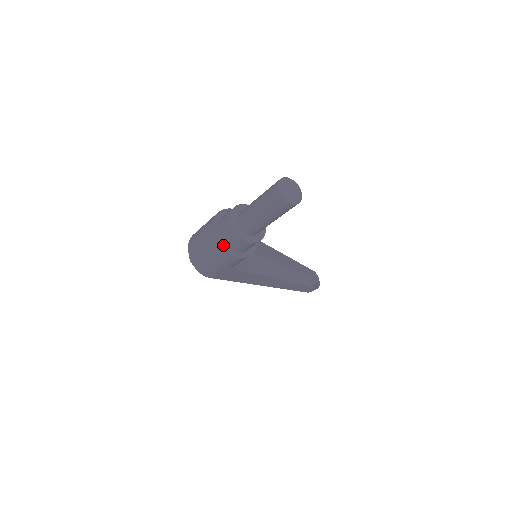
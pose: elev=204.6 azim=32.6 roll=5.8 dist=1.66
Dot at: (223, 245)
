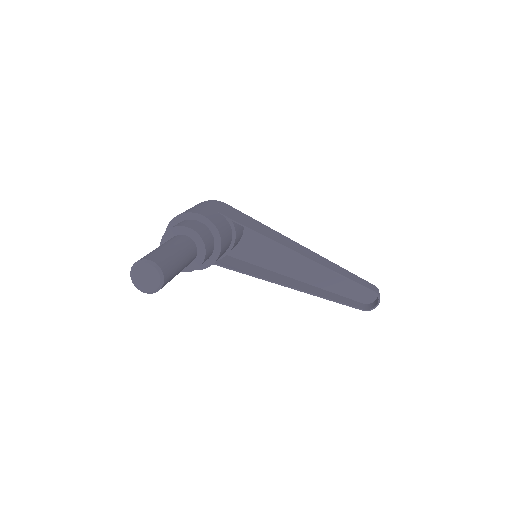
Dot at: occluded
